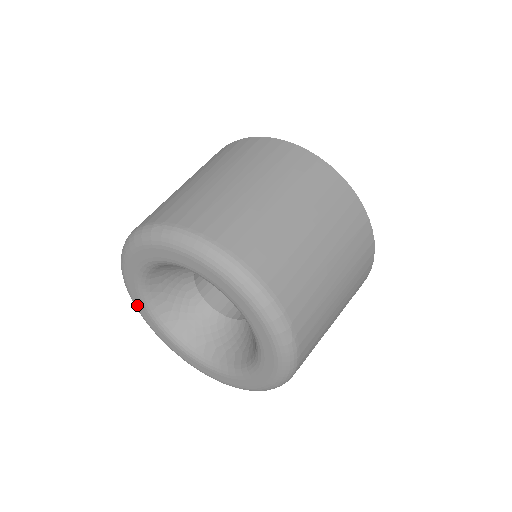
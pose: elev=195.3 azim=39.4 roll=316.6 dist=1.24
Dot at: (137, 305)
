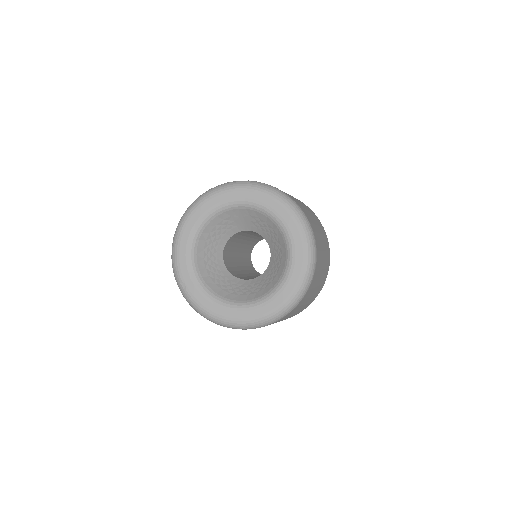
Dot at: (183, 232)
